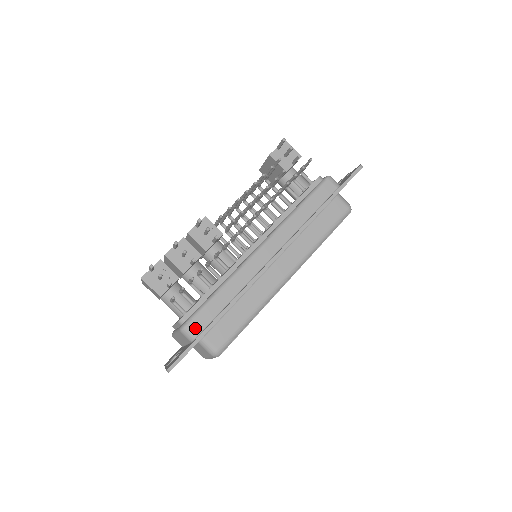
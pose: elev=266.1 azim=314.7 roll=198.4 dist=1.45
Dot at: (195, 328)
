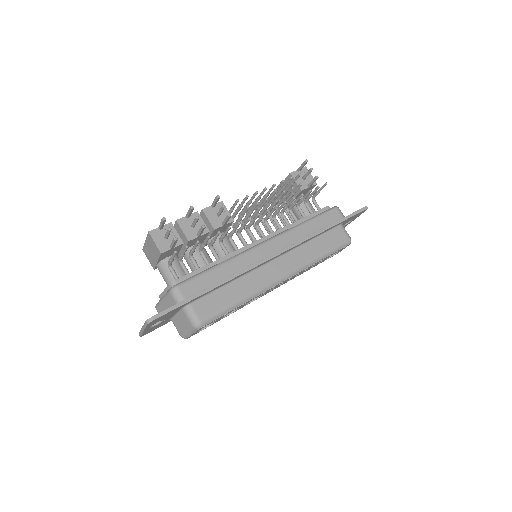
Dot at: (185, 291)
